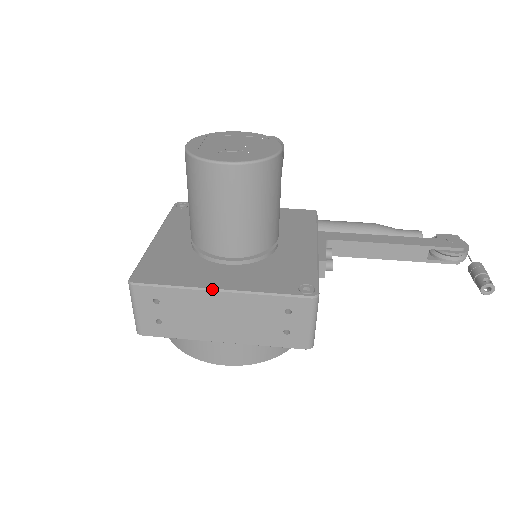
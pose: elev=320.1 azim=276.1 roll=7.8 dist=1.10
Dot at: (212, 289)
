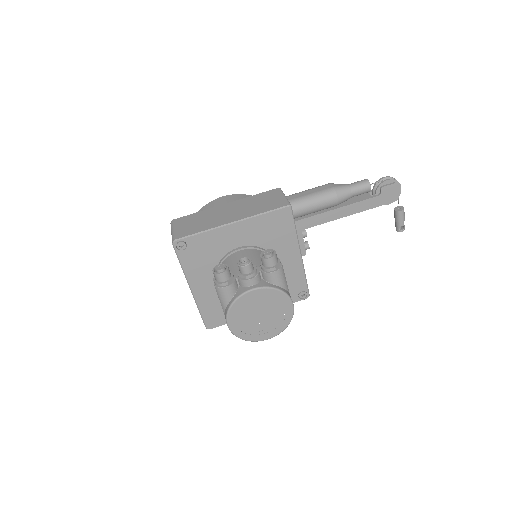
Dot at: occluded
